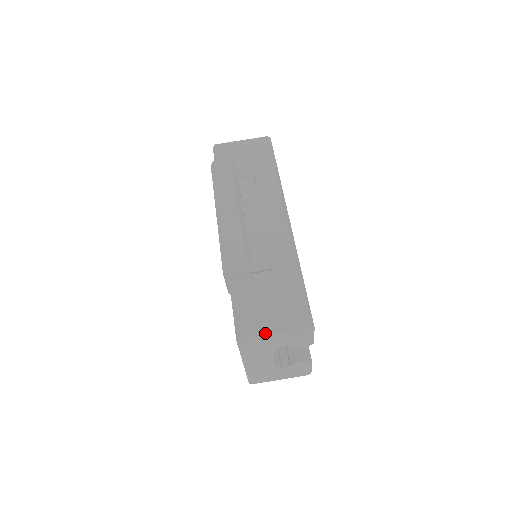
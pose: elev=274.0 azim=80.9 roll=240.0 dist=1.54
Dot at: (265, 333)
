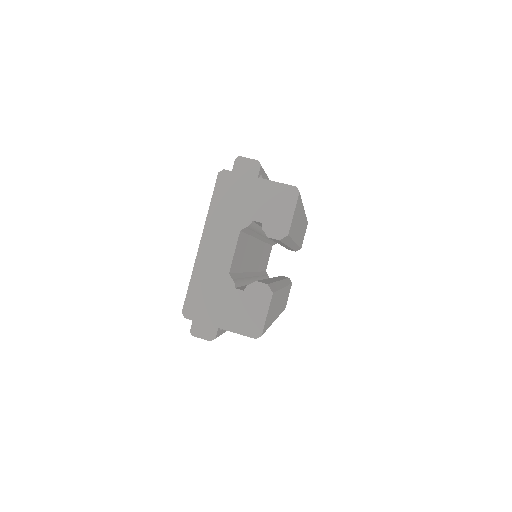
Dot at: (249, 175)
